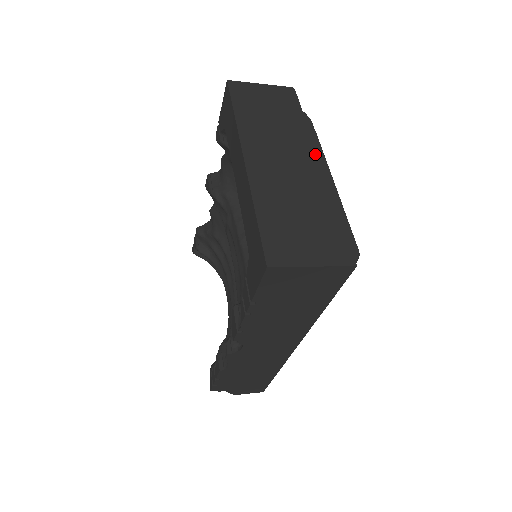
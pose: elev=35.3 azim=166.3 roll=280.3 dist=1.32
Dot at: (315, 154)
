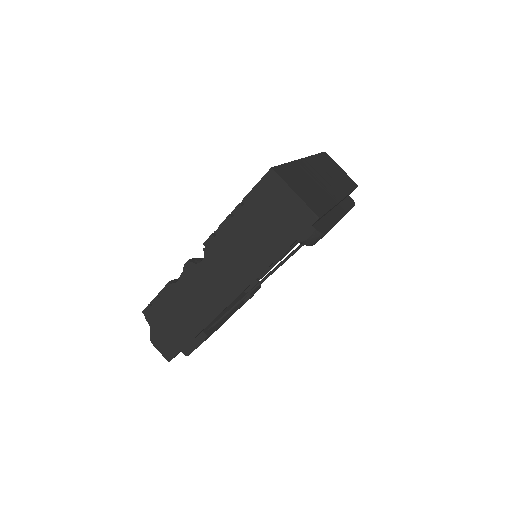
Dot at: (343, 196)
